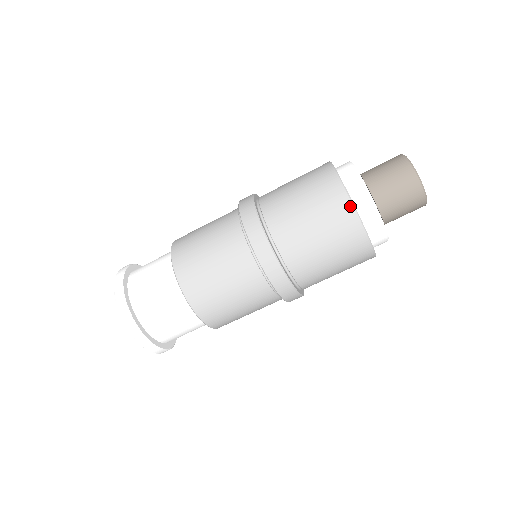
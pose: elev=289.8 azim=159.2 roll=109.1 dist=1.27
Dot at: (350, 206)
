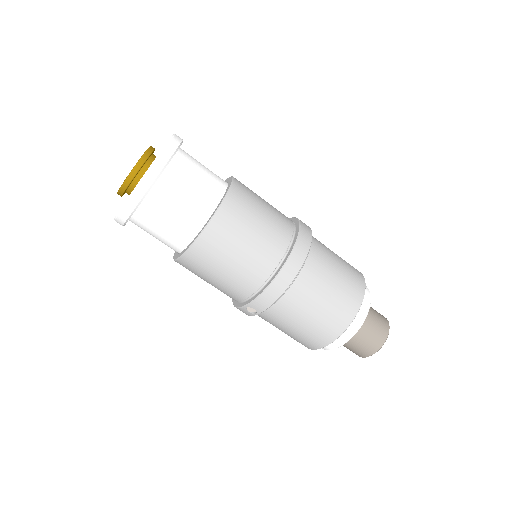
Dot at: (362, 295)
